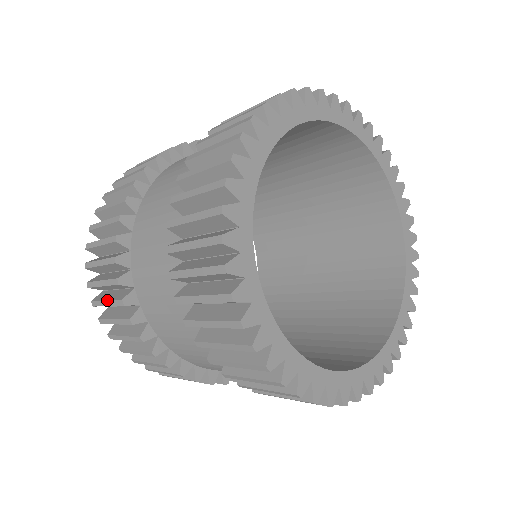
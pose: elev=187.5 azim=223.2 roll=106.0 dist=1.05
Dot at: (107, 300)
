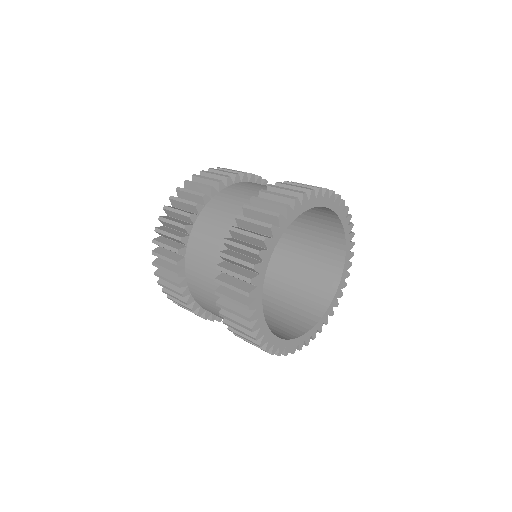
Dot at: occluded
